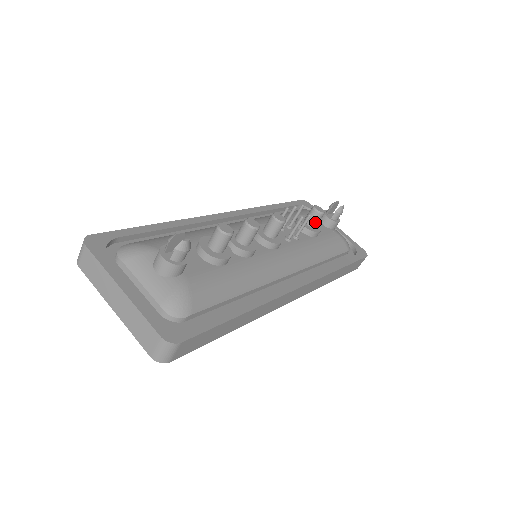
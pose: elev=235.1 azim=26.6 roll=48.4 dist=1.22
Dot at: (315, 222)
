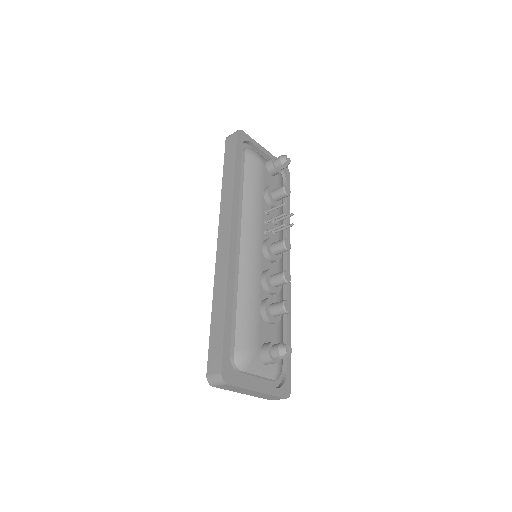
Dot at: (282, 198)
